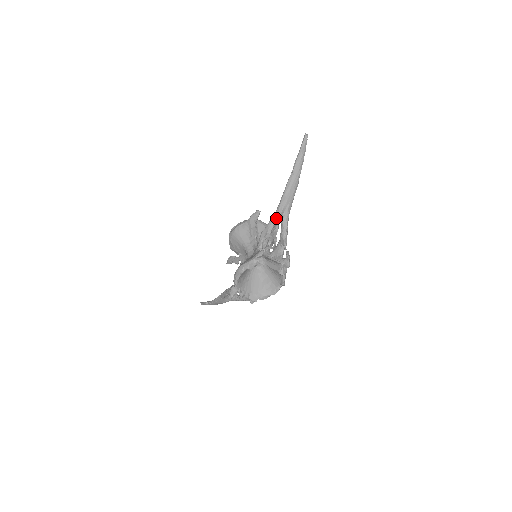
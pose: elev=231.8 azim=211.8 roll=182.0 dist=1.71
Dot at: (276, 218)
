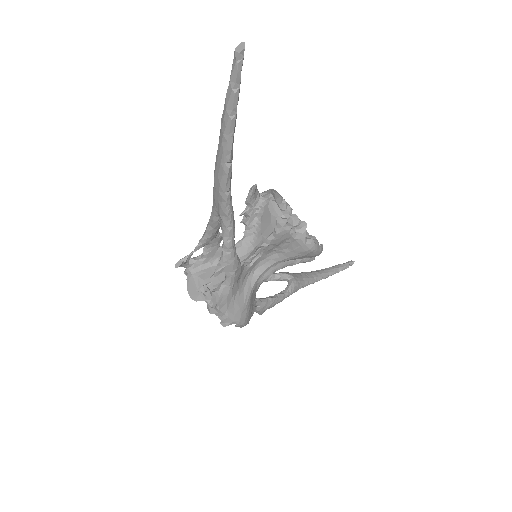
Dot at: (209, 220)
